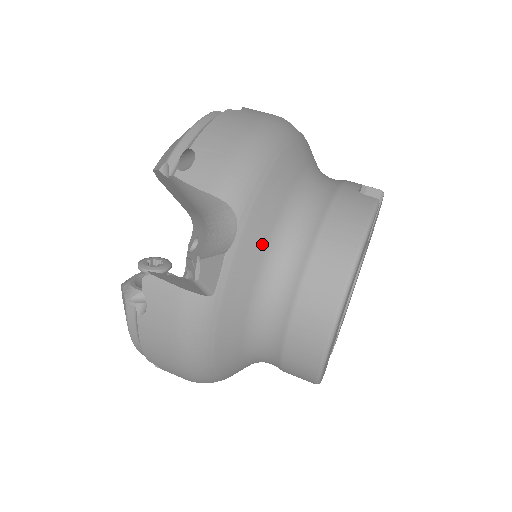
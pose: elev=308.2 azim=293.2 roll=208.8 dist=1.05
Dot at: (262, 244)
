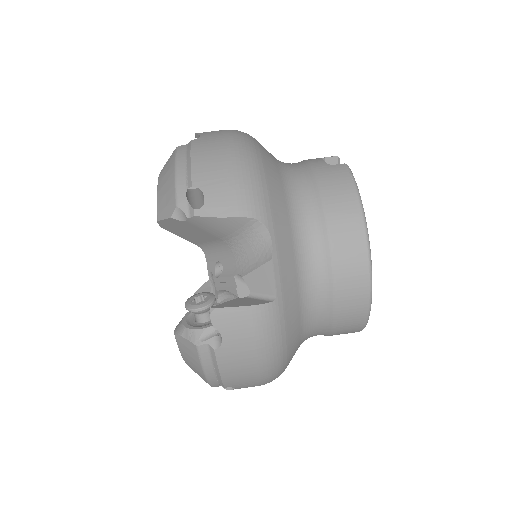
Dot at: (289, 239)
